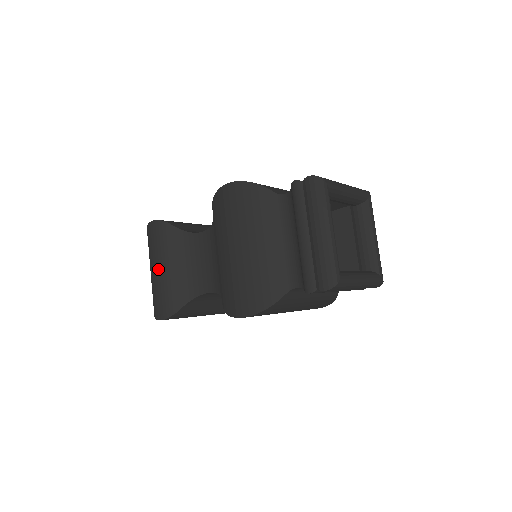
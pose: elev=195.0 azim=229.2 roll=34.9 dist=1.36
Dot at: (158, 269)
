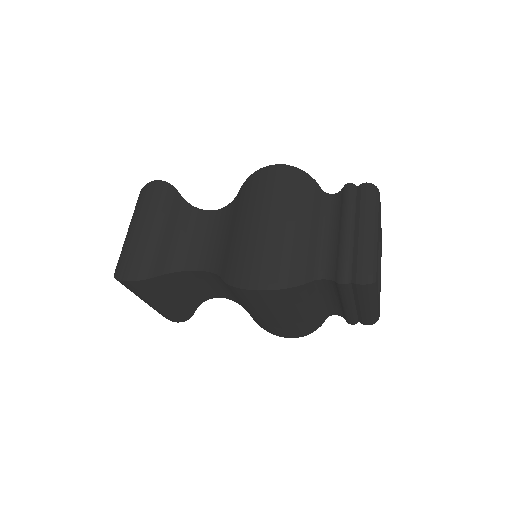
Dot at: (145, 227)
